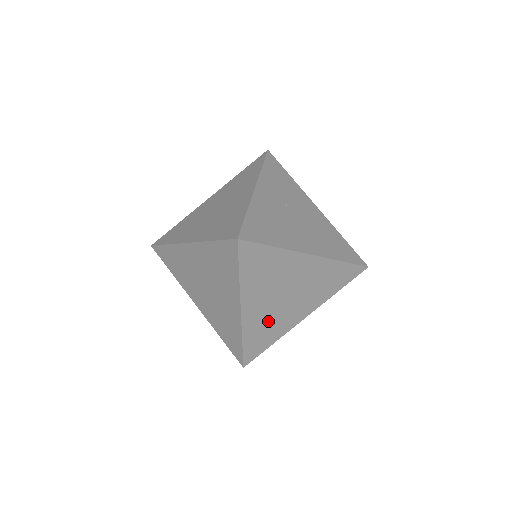
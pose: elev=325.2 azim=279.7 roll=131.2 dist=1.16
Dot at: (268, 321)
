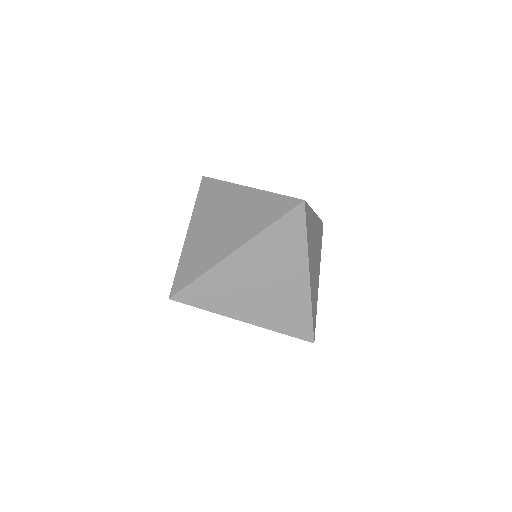
Dot at: (314, 286)
